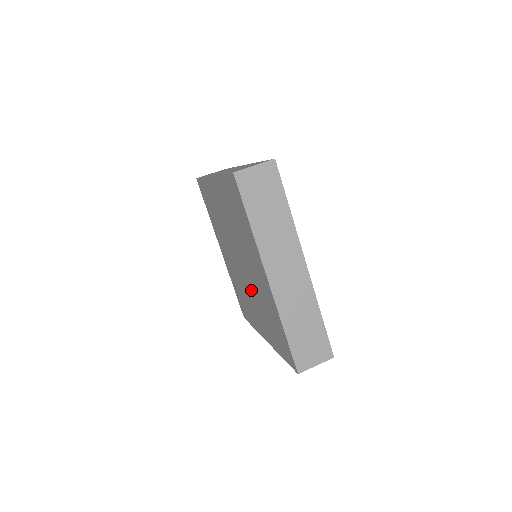
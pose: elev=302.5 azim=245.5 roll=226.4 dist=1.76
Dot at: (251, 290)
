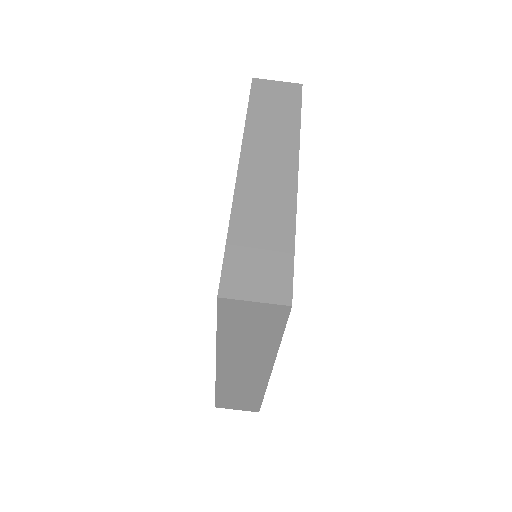
Dot at: occluded
